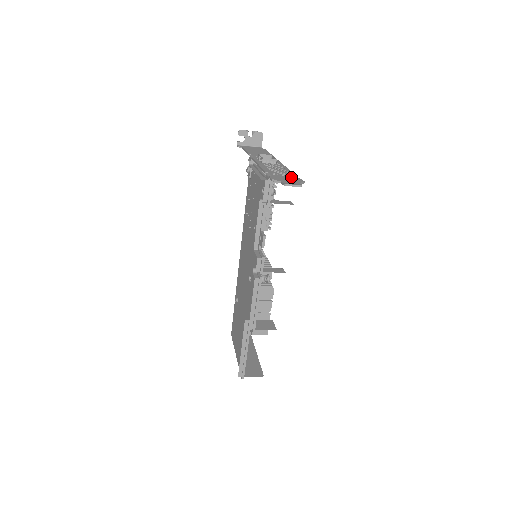
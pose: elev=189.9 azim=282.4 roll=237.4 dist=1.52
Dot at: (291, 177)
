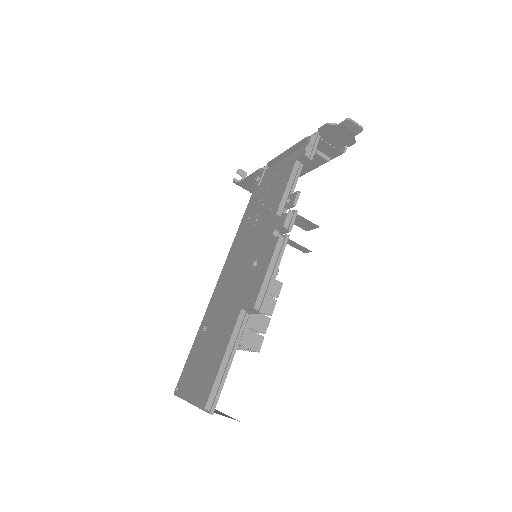
Dot at: (337, 142)
